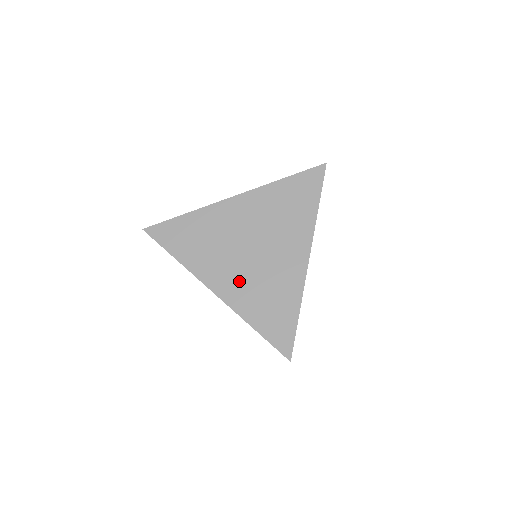
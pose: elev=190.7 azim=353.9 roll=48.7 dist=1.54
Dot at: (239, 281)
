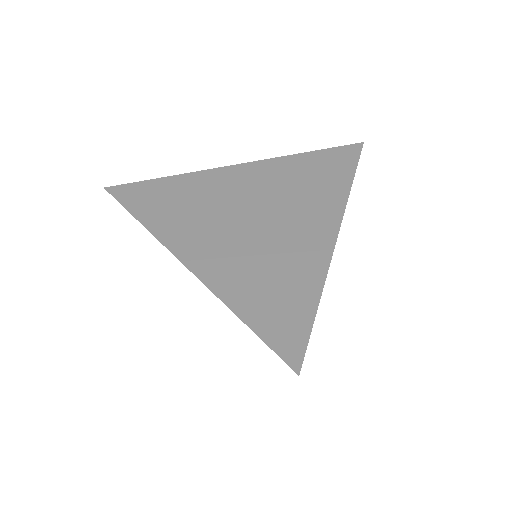
Dot at: (227, 254)
